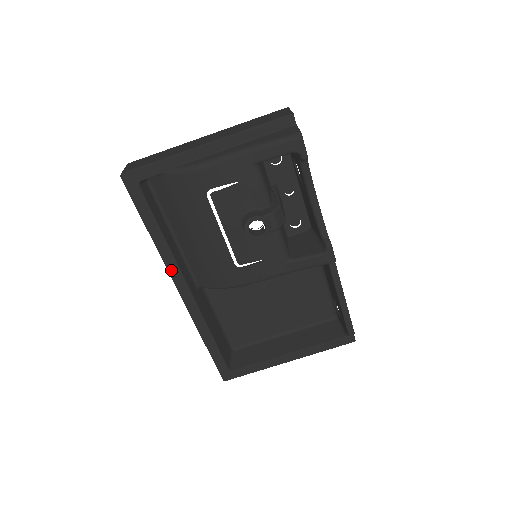
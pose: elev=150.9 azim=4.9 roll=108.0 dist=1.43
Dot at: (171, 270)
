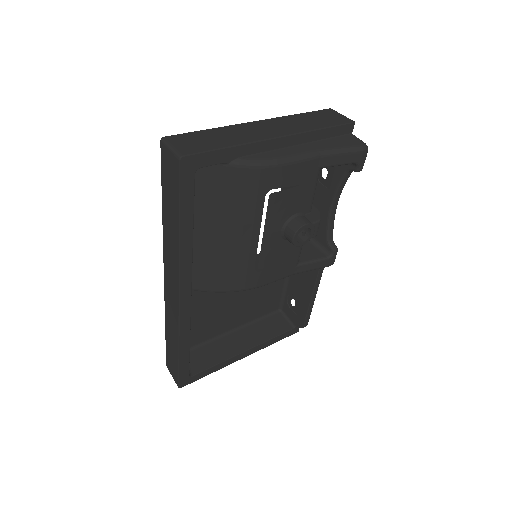
Dot at: (183, 274)
